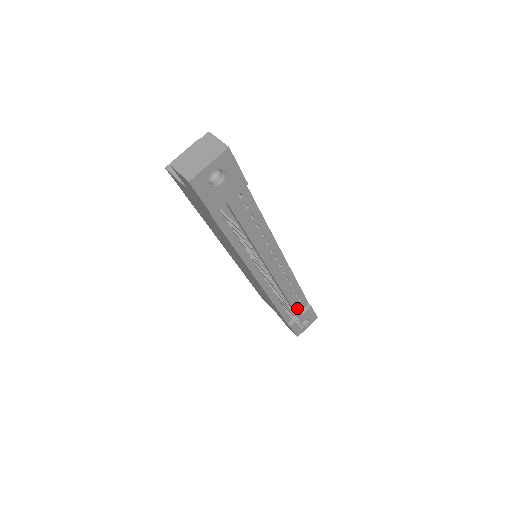
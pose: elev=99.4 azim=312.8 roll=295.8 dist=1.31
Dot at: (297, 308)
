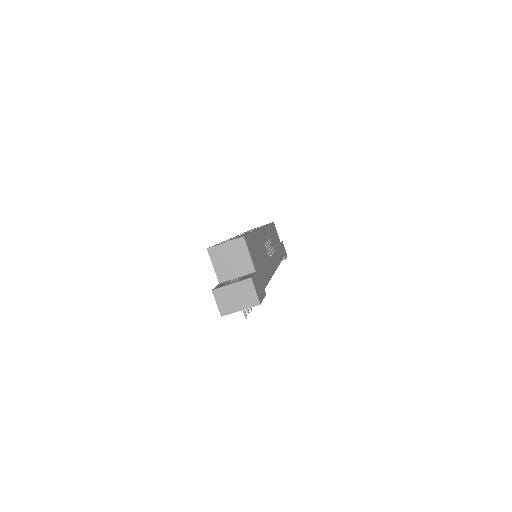
Dot at: occluded
